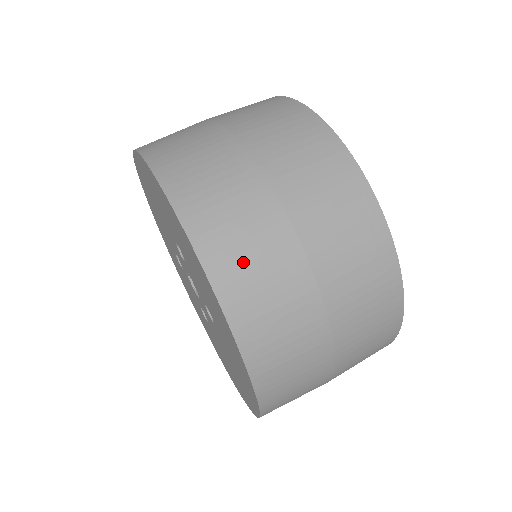
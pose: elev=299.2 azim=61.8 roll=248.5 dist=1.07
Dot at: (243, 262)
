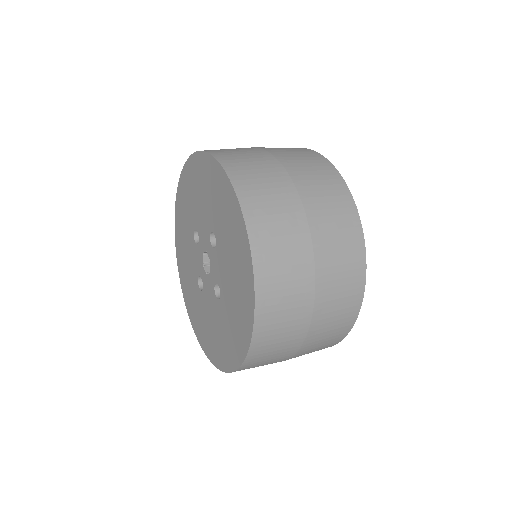
Dot at: (279, 281)
